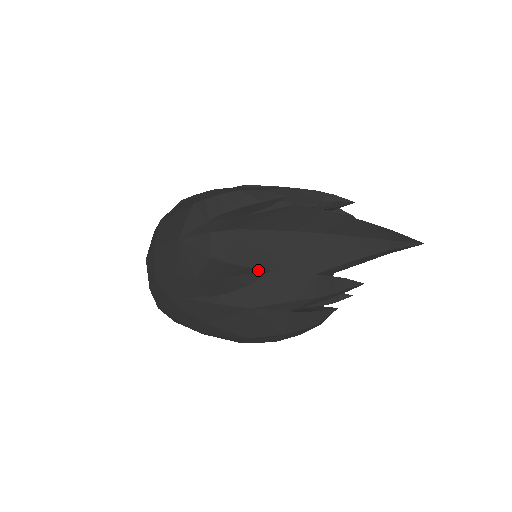
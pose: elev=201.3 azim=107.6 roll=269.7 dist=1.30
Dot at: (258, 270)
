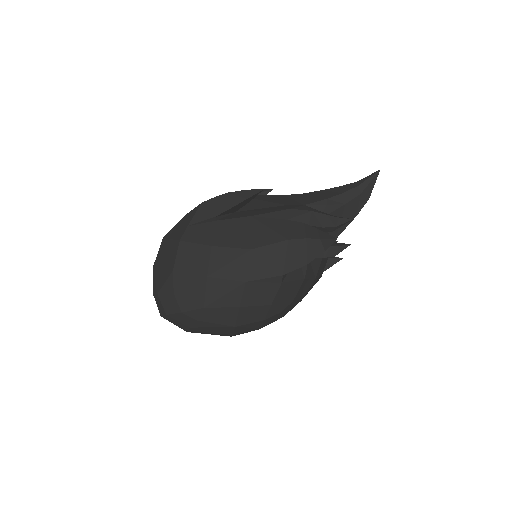
Dot at: (254, 192)
